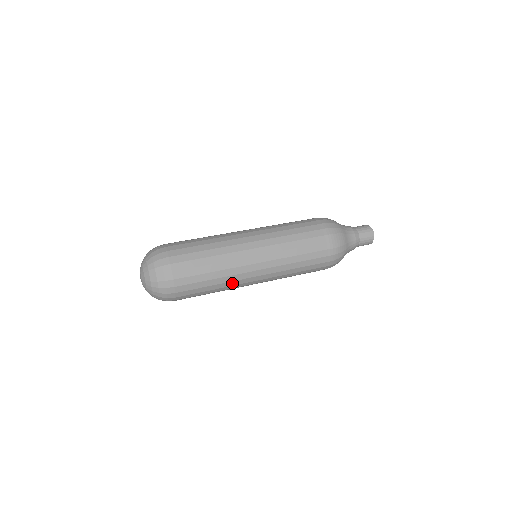
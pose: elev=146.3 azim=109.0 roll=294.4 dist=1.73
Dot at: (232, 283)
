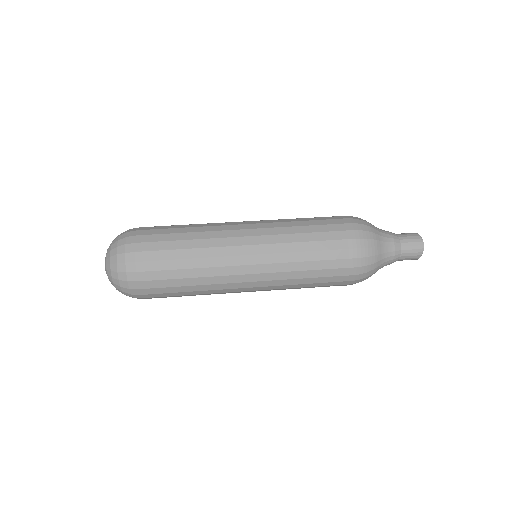
Dot at: (213, 262)
